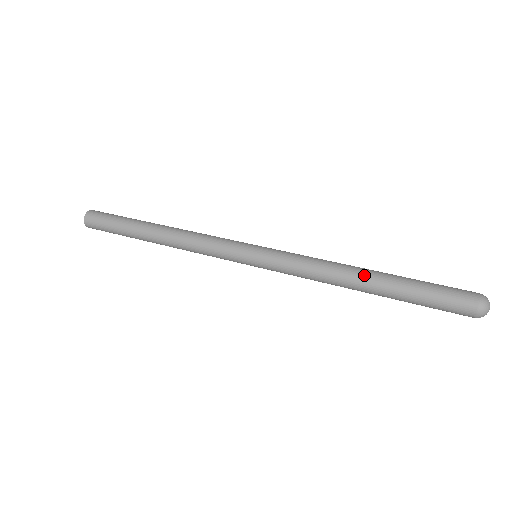
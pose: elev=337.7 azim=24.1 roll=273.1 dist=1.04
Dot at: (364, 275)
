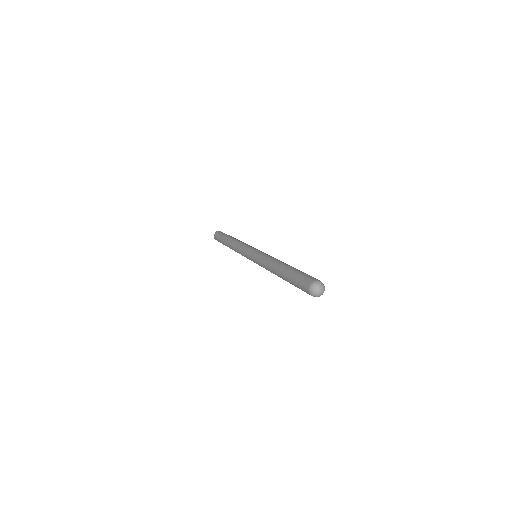
Dot at: (278, 268)
